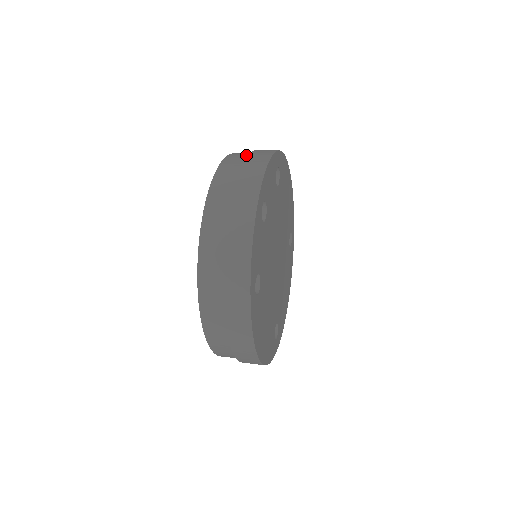
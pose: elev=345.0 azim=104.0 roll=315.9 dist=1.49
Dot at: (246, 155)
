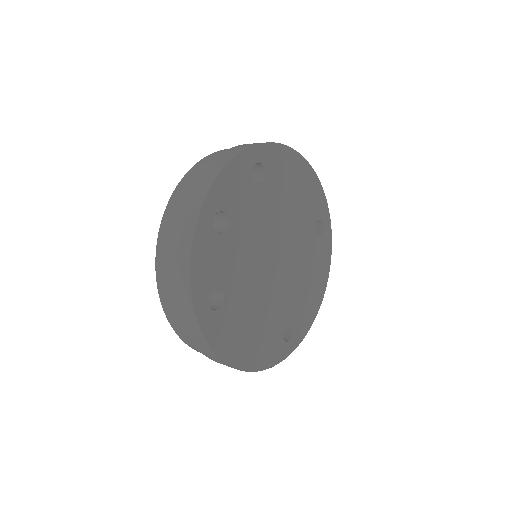
Dot at: occluded
